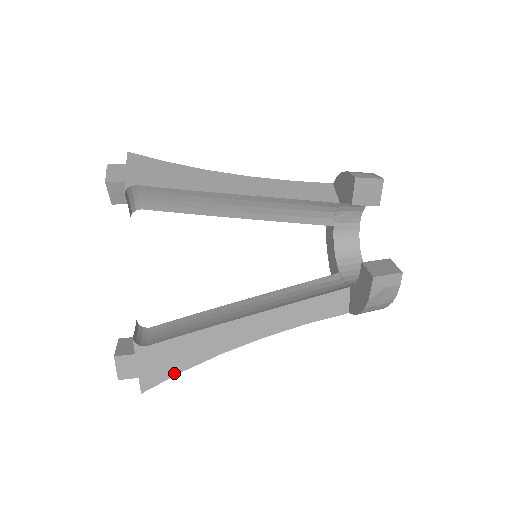
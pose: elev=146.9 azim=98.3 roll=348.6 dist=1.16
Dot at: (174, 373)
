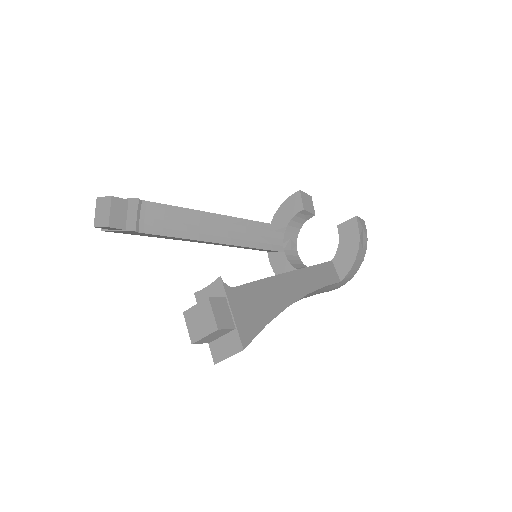
Dot at: (262, 324)
